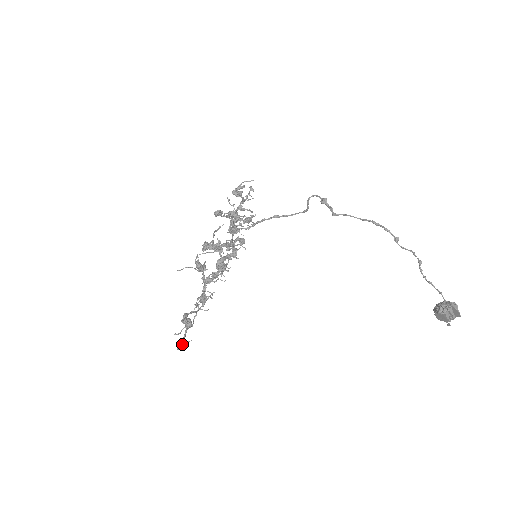
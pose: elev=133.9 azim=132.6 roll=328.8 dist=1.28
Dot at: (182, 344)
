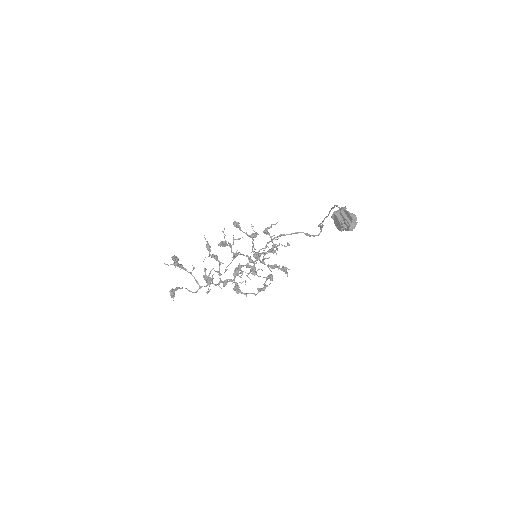
Dot at: (173, 289)
